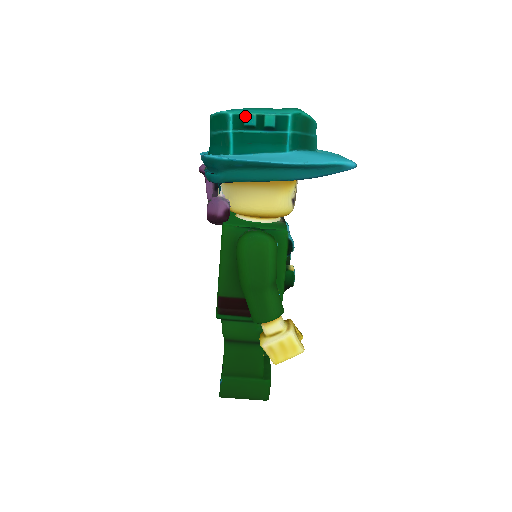
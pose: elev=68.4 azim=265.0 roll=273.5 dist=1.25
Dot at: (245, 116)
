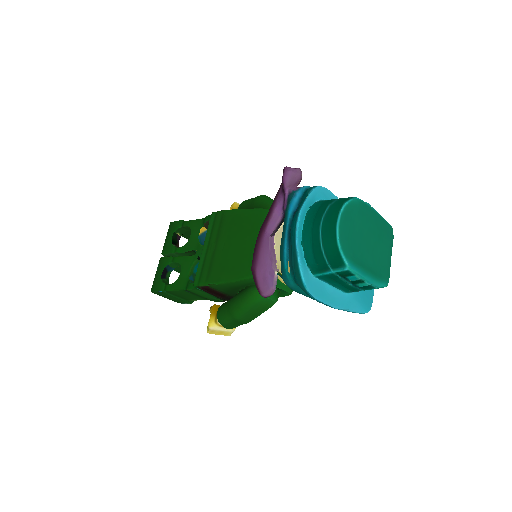
Dot at: (354, 276)
